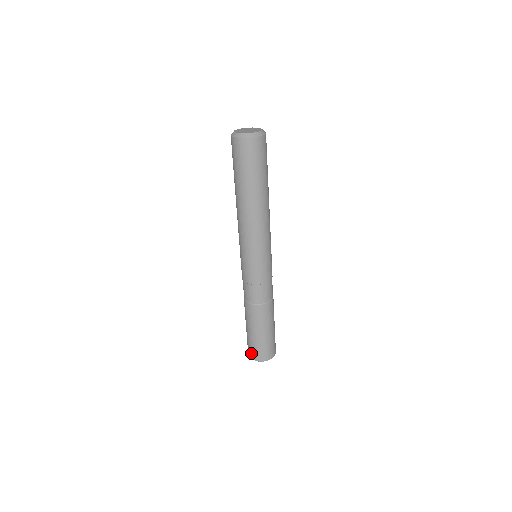
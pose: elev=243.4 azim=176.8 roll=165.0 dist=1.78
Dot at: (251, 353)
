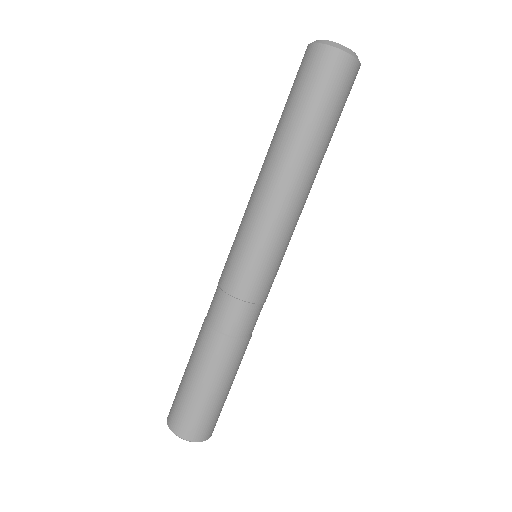
Dot at: (171, 407)
